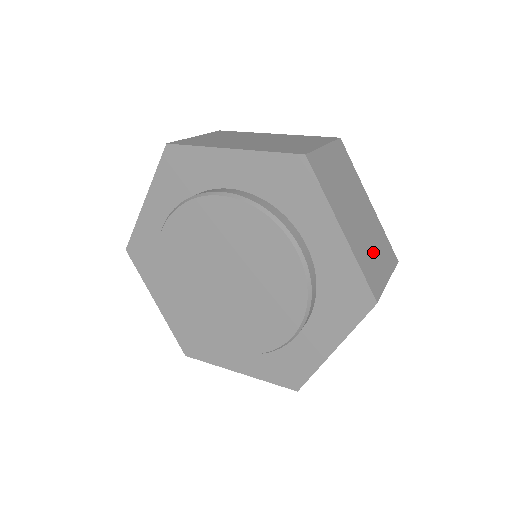
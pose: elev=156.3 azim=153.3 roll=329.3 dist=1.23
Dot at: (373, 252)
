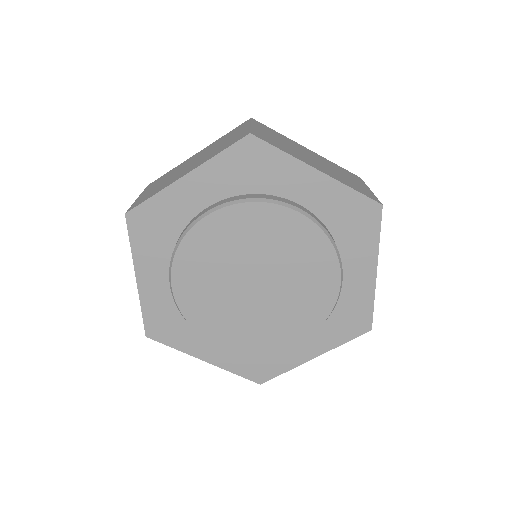
Dot at: occluded
